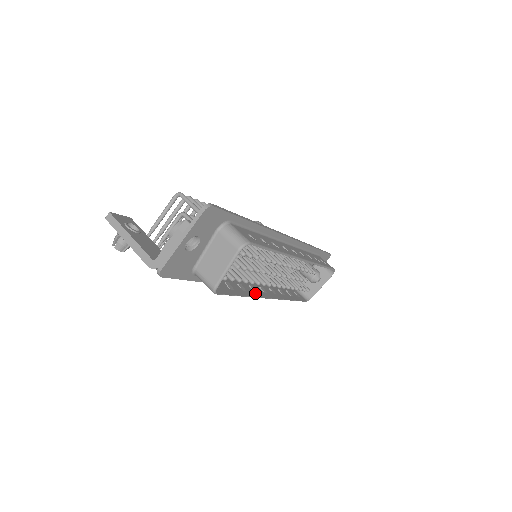
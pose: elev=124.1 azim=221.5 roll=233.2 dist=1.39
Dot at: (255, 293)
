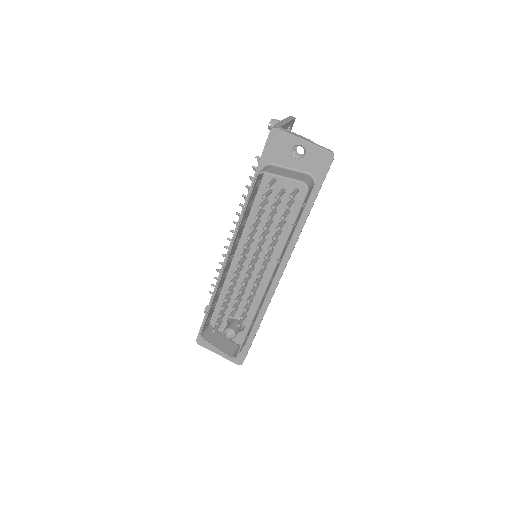
Dot at: (236, 240)
